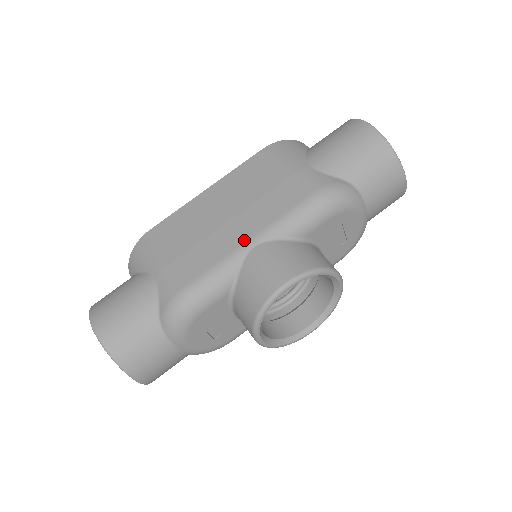
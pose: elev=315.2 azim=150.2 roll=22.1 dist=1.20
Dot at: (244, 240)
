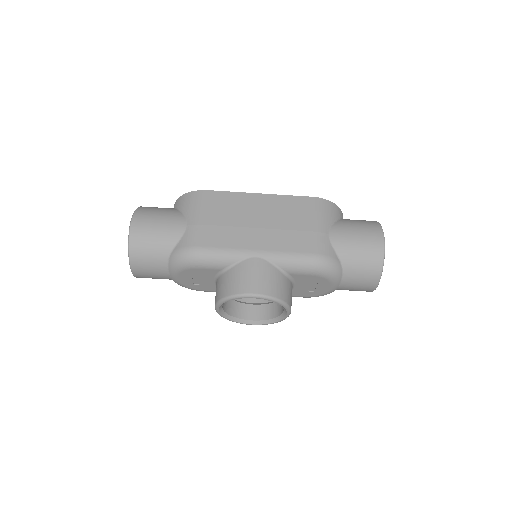
Dot at: (254, 248)
